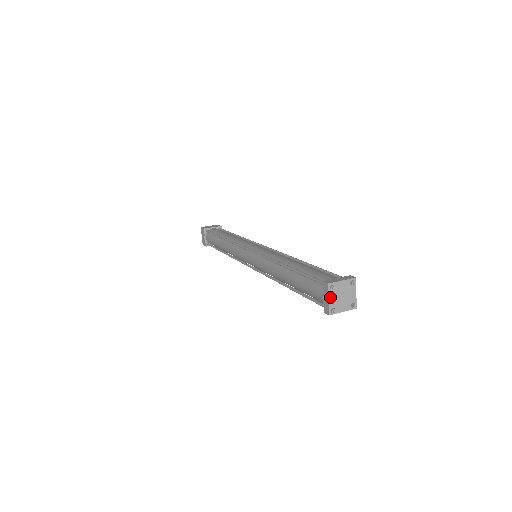
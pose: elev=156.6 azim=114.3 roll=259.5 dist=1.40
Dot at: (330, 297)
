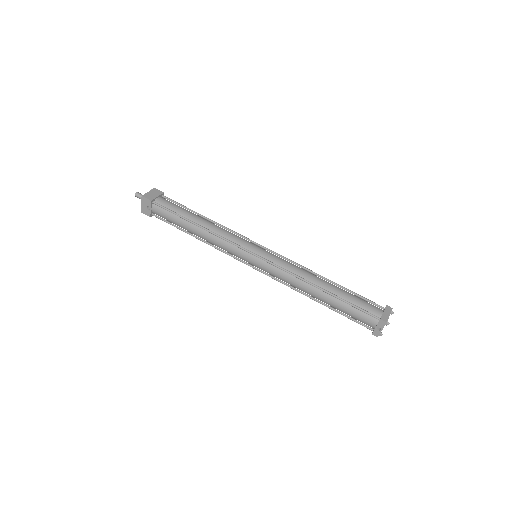
Dot at: occluded
